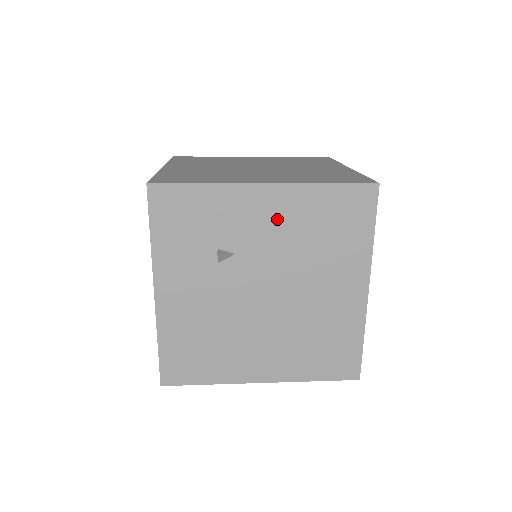
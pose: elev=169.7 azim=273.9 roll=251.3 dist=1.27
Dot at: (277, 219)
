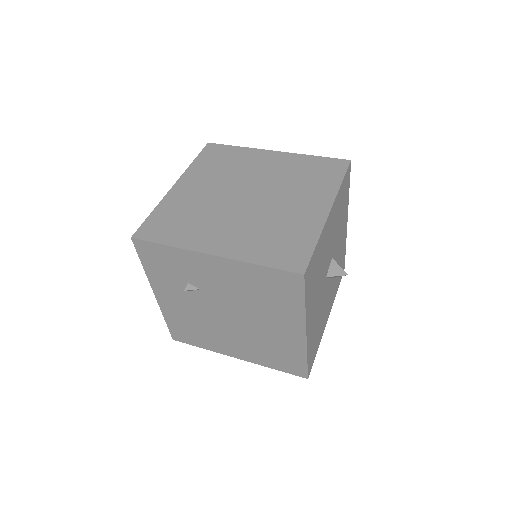
Dot at: (226, 277)
